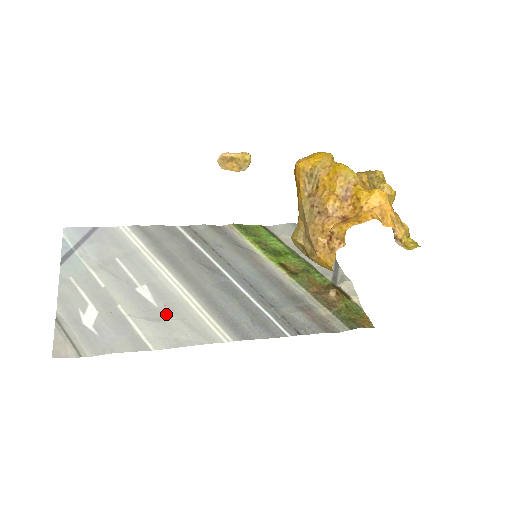
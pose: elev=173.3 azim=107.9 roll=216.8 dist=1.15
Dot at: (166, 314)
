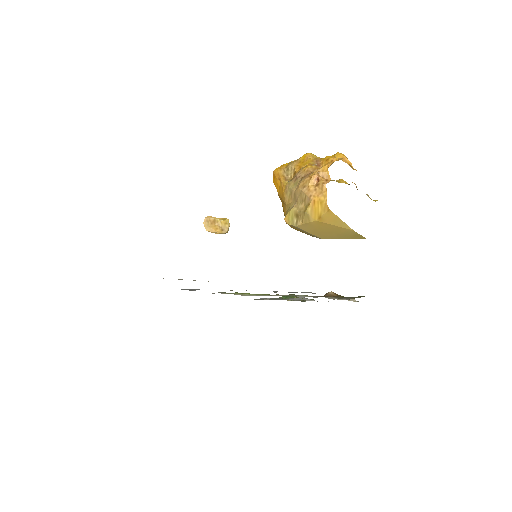
Dot at: occluded
